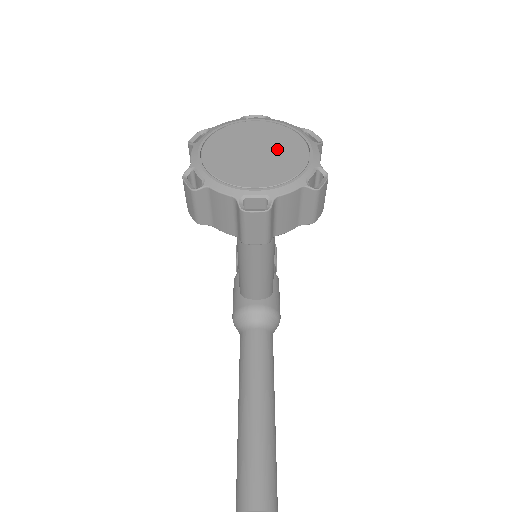
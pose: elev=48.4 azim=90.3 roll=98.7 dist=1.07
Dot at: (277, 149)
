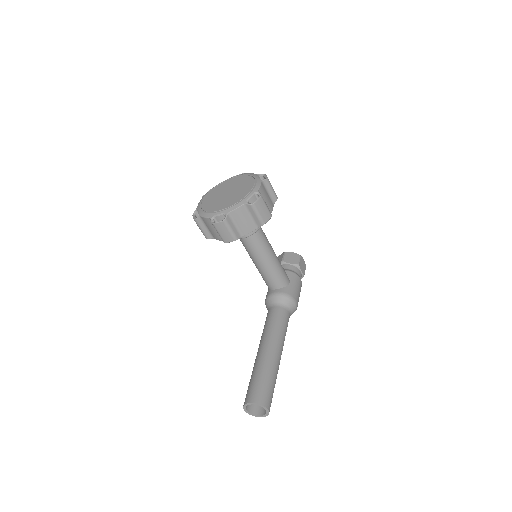
Dot at: (239, 189)
